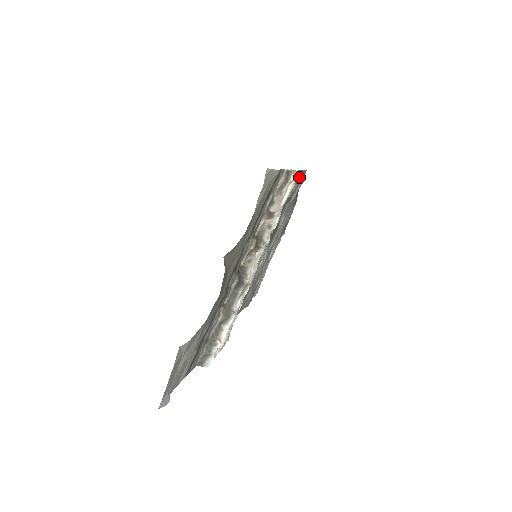
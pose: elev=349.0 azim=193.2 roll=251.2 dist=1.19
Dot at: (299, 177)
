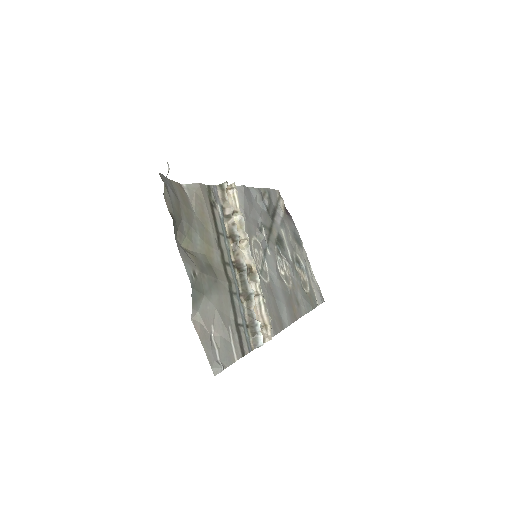
Dot at: (260, 193)
